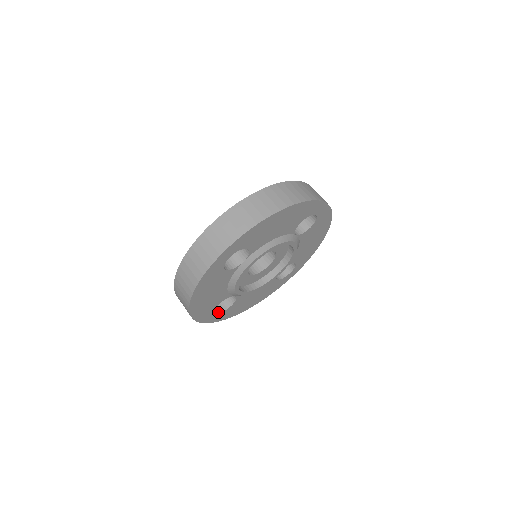
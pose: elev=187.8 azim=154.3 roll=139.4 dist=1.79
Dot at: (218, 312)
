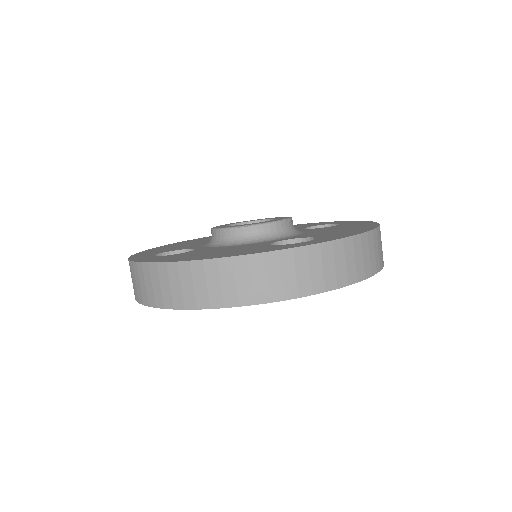
Dot at: occluded
